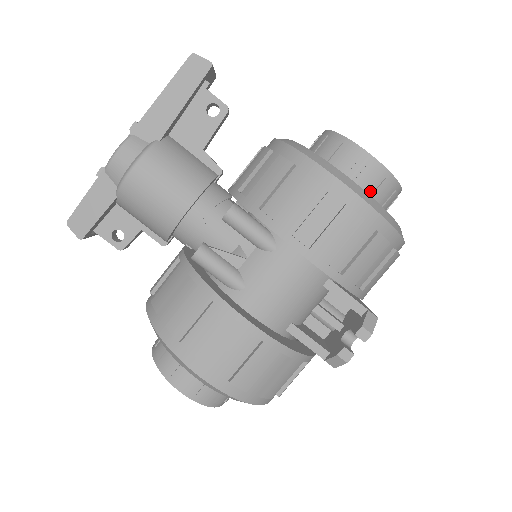
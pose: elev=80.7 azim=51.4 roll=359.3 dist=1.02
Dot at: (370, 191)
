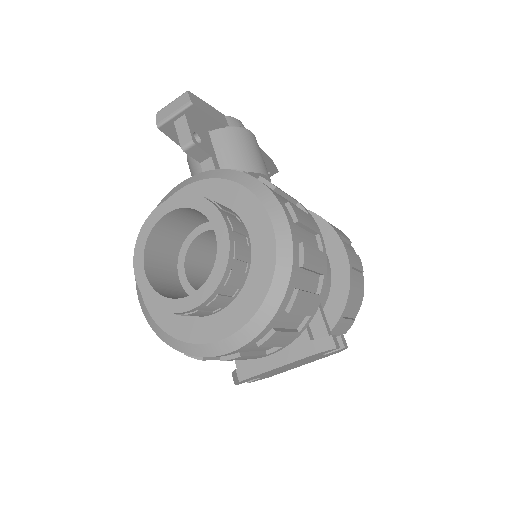
Dot at: occluded
